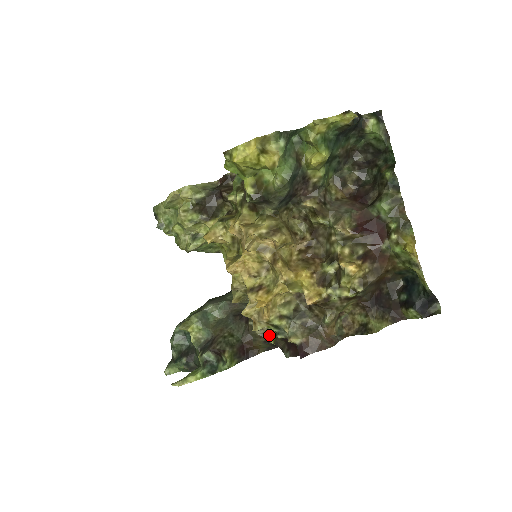
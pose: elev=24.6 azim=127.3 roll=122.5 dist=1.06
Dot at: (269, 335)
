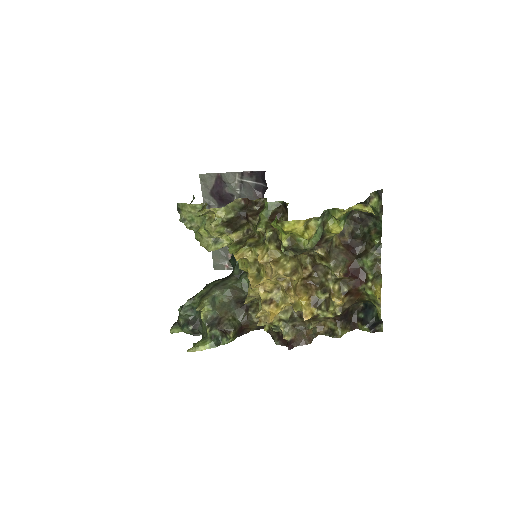
Dot at: occluded
